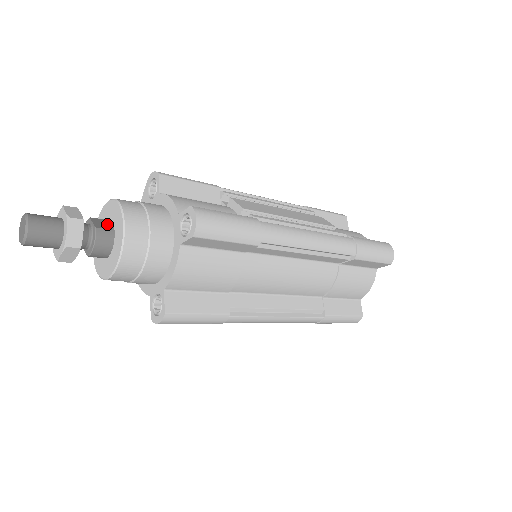
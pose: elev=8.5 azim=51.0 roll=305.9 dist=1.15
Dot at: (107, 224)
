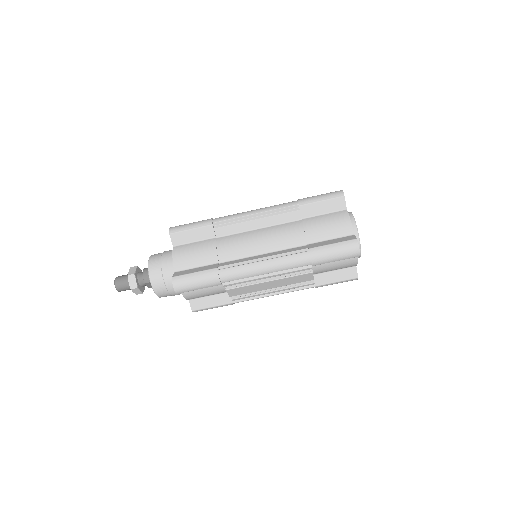
Dot at: occluded
